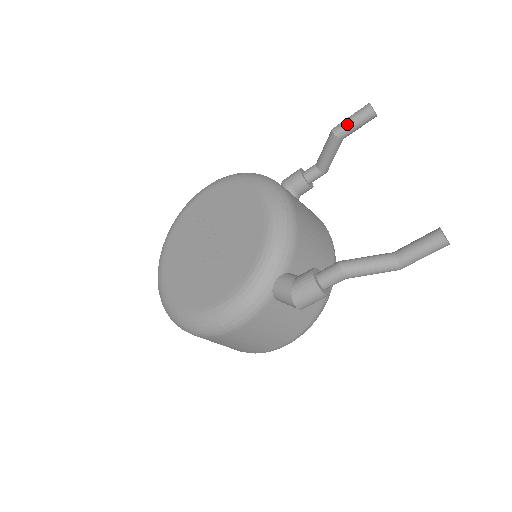
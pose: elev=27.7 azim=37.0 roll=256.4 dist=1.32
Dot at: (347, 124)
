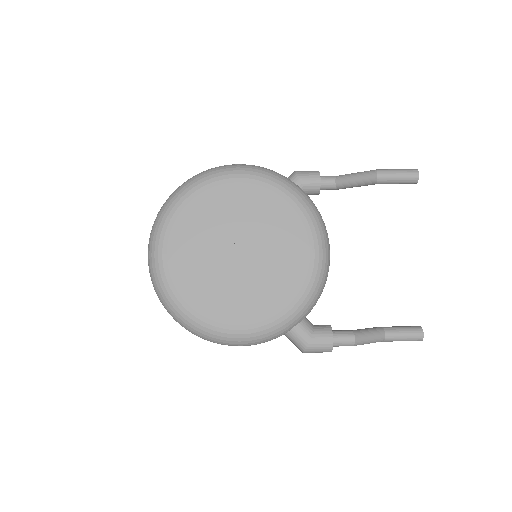
Dot at: (392, 178)
